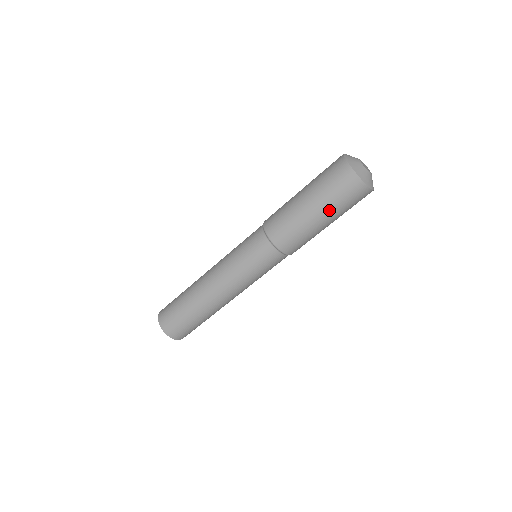
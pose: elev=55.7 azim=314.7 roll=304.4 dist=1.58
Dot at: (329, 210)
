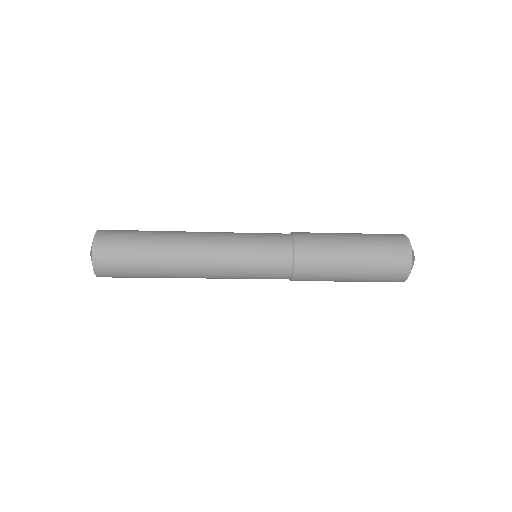
Dot at: (366, 268)
